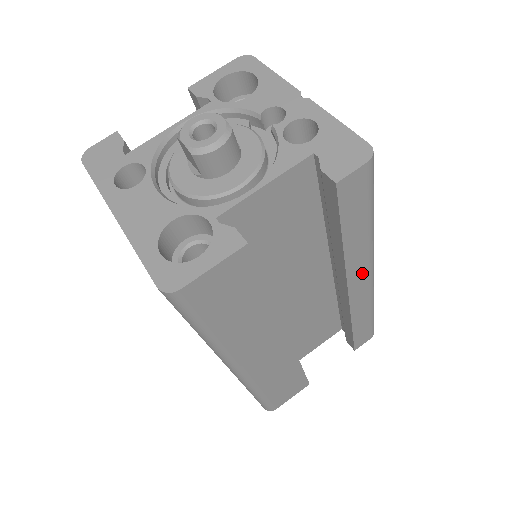
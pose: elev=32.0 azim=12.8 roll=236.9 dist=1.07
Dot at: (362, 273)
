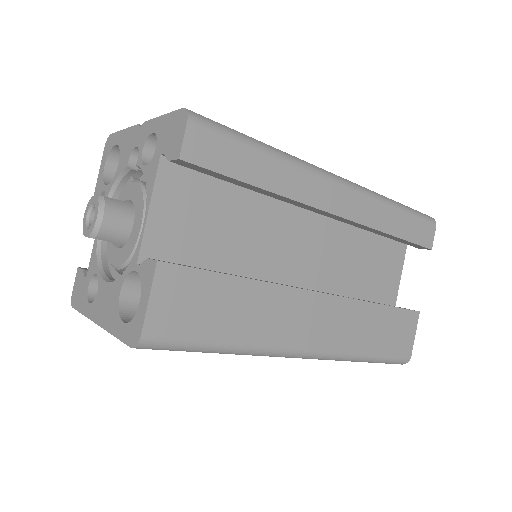
Dot at: (326, 191)
